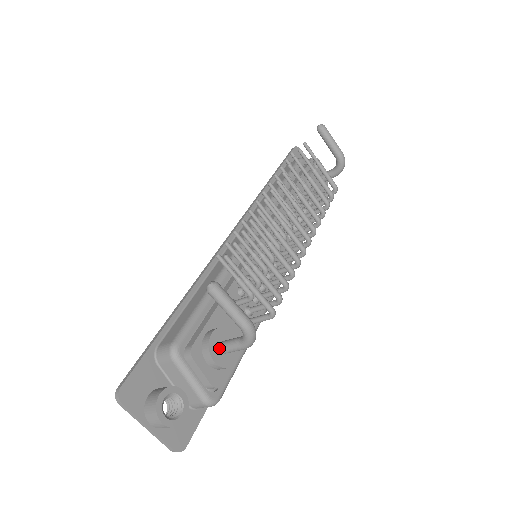
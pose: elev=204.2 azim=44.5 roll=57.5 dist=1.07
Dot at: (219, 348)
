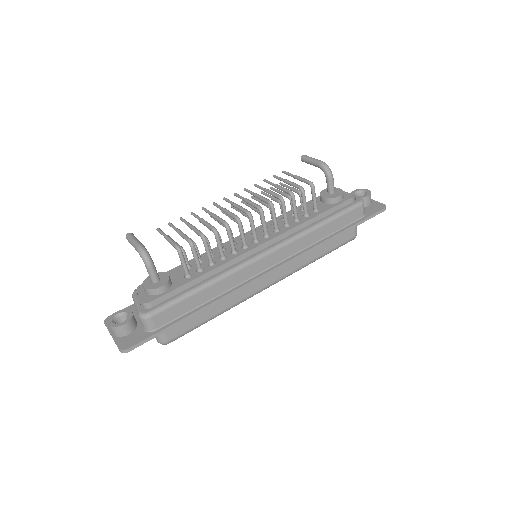
Dot at: (151, 281)
